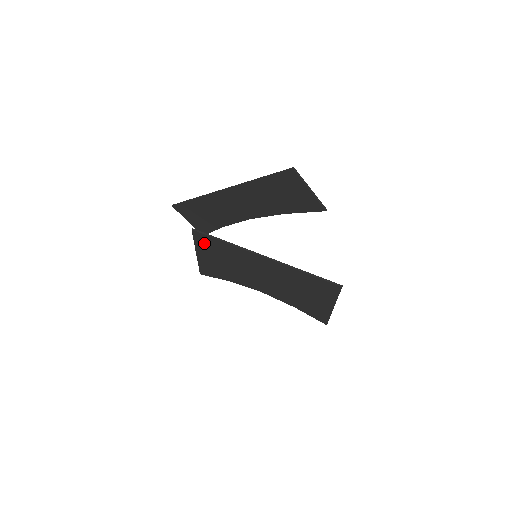
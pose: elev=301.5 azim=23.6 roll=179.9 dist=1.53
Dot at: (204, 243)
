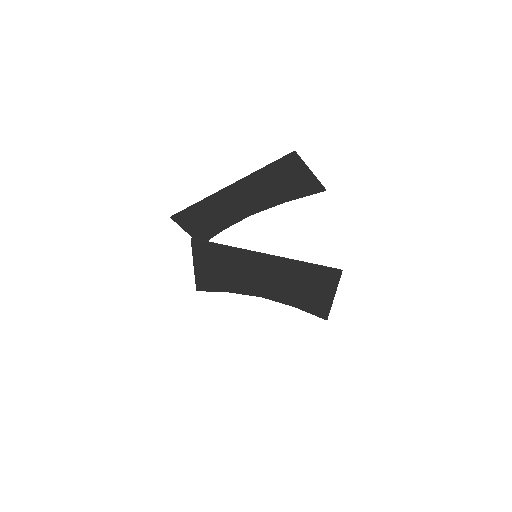
Dot at: (203, 252)
